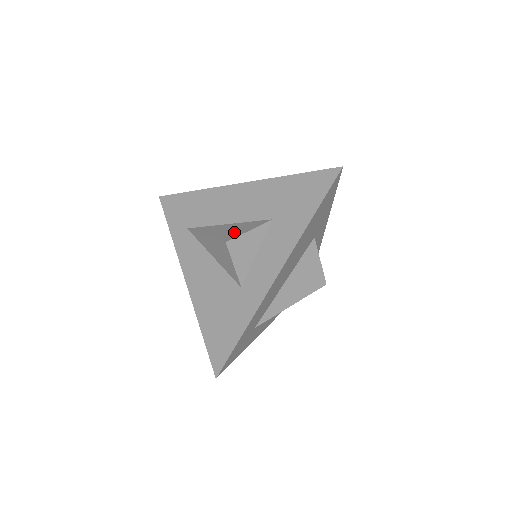
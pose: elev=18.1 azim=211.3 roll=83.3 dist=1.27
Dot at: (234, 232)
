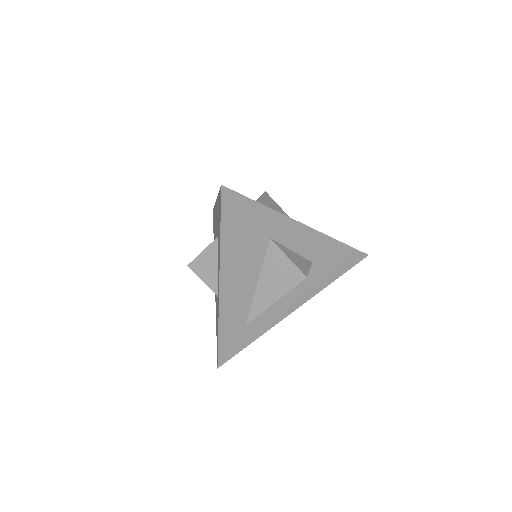
Dot at: occluded
